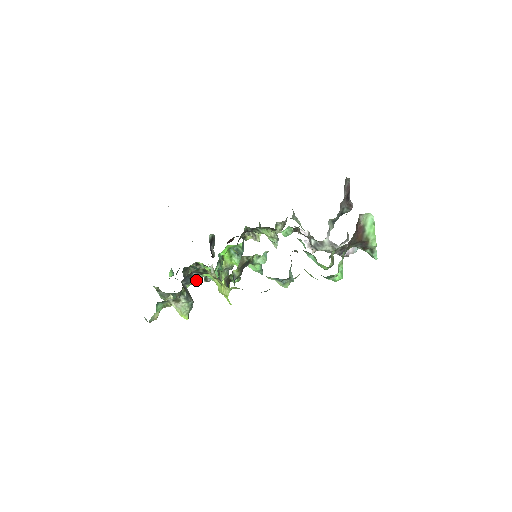
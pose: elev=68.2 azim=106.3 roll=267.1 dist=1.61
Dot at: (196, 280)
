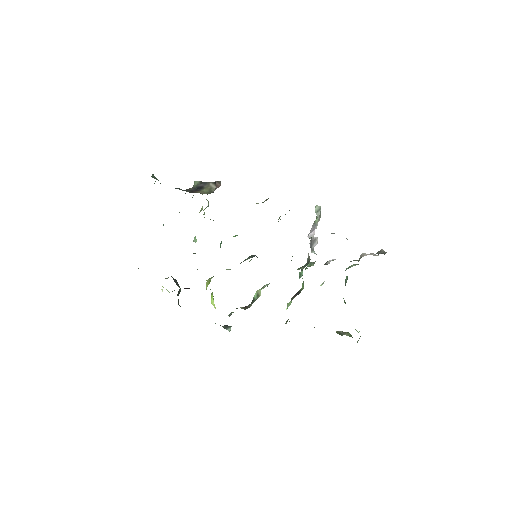
Dot at: occluded
